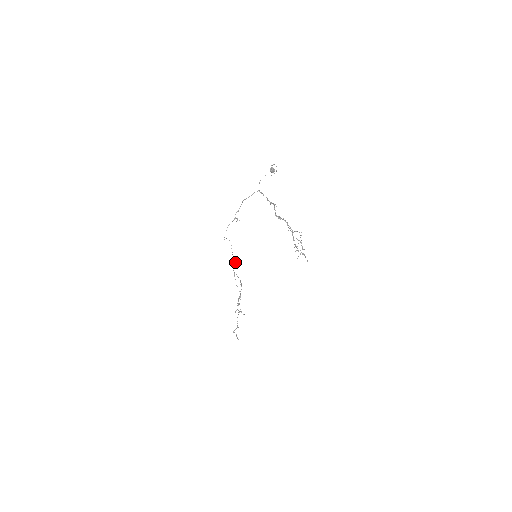
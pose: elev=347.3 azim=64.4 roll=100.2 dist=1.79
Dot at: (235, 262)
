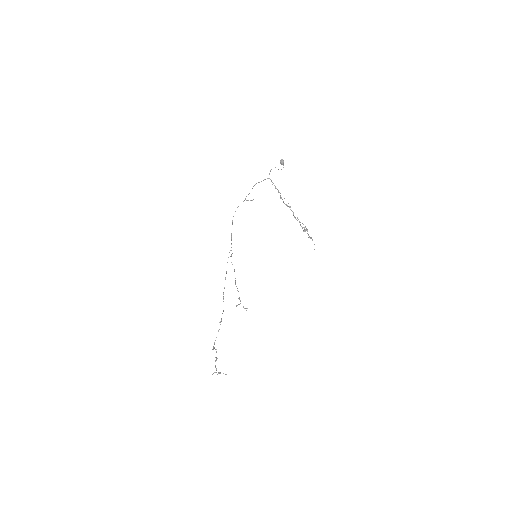
Dot at: (225, 277)
